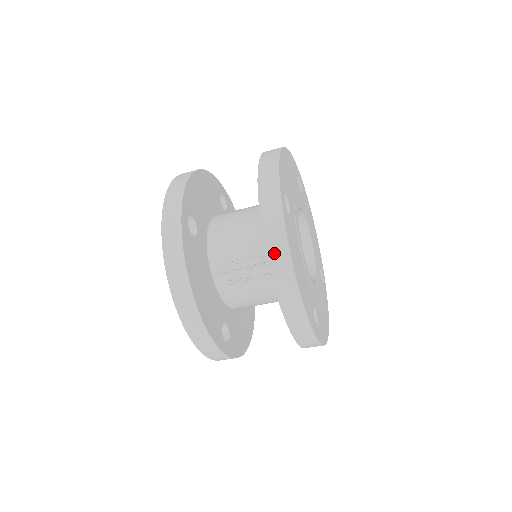
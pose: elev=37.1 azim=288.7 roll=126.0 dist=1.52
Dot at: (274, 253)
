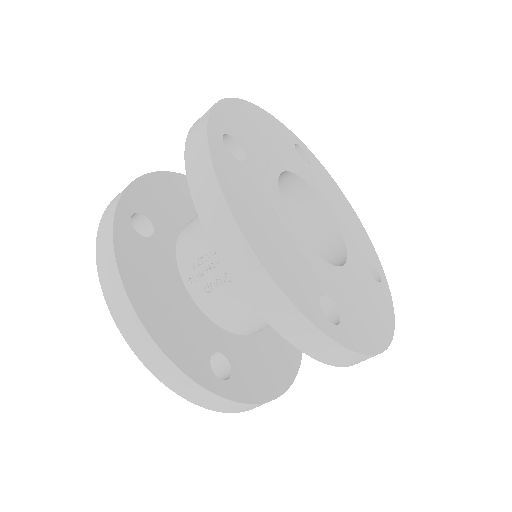
Dot at: (205, 206)
